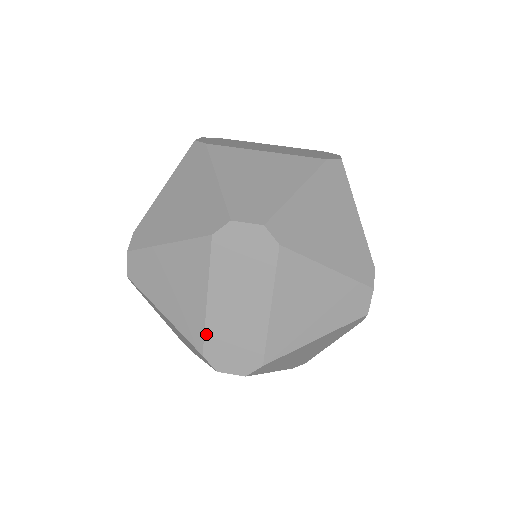
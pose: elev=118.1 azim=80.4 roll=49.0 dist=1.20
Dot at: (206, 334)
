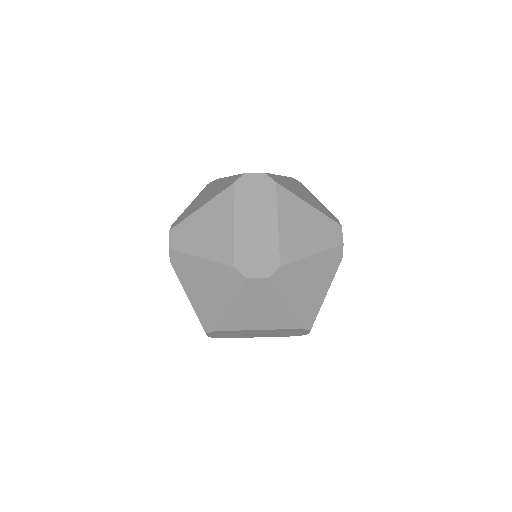
Dot at: (235, 250)
